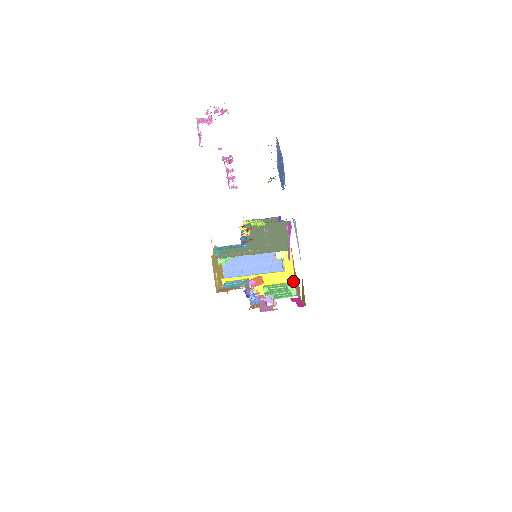
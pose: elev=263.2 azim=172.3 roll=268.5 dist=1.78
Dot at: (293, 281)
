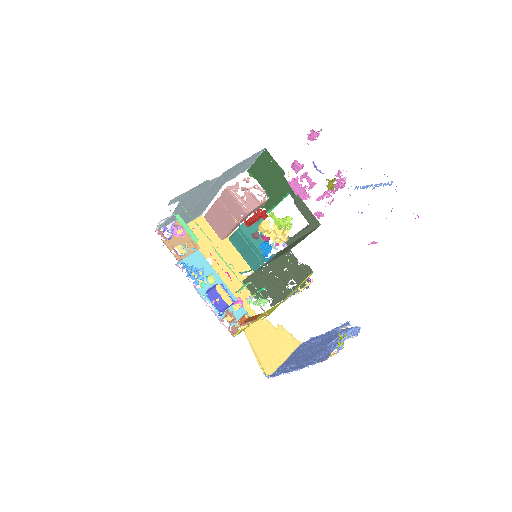
Dot at: occluded
